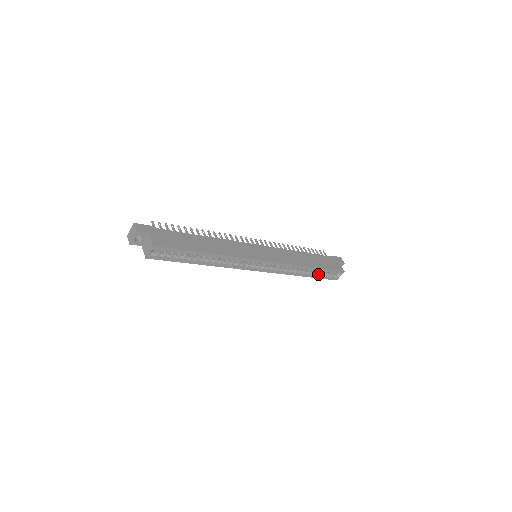
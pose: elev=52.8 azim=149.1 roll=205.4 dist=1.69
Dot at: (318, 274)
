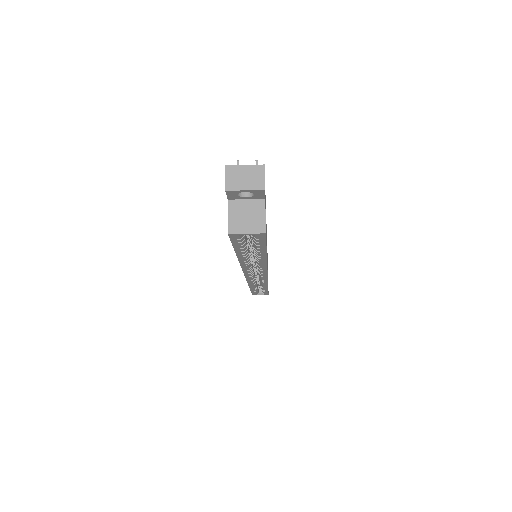
Dot at: (257, 289)
